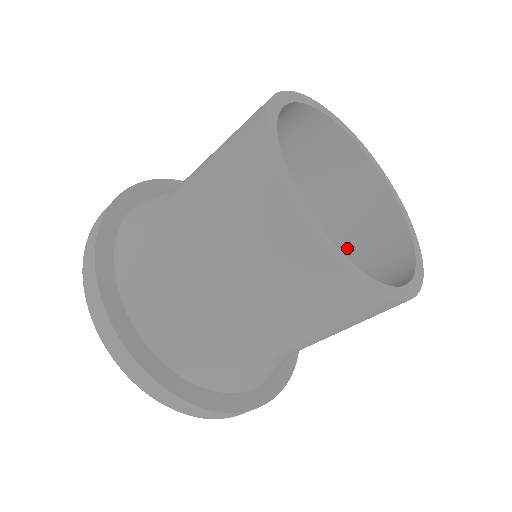
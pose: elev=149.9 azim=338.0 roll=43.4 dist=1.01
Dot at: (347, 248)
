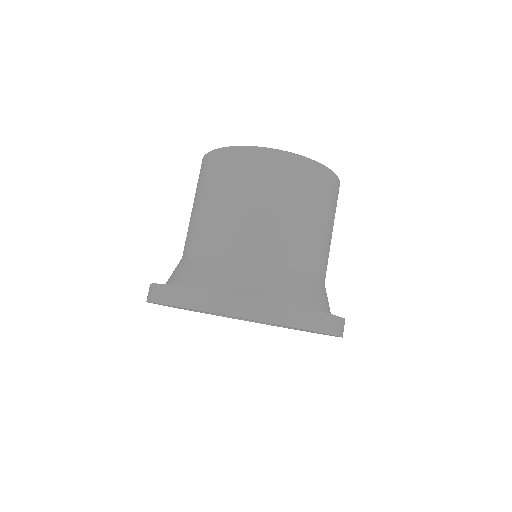
Dot at: occluded
